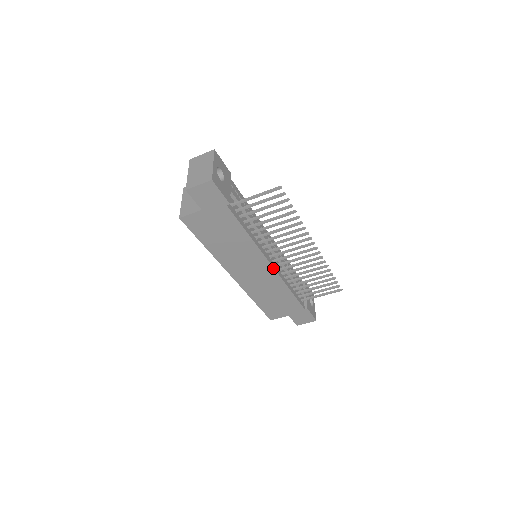
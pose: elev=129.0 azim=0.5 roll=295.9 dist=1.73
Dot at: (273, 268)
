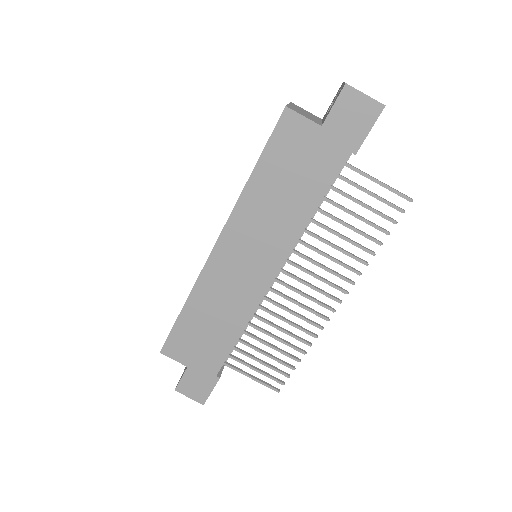
Dot at: (270, 284)
